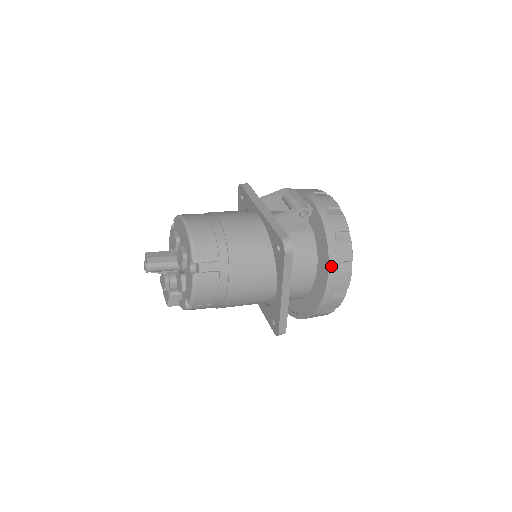
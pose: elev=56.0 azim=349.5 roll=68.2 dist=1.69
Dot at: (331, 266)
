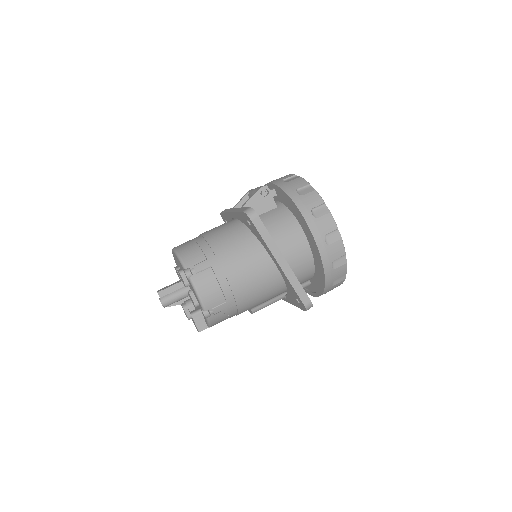
Dot at: (305, 215)
